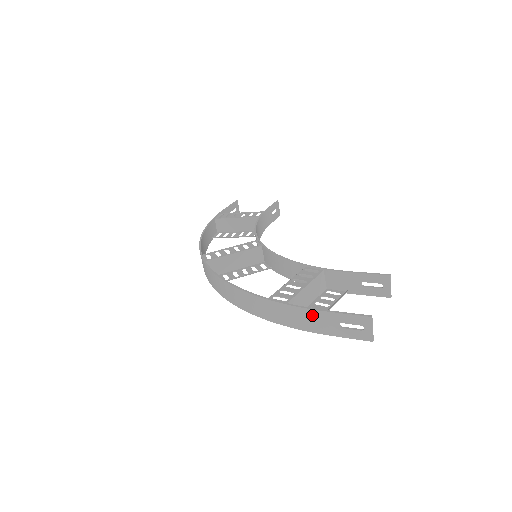
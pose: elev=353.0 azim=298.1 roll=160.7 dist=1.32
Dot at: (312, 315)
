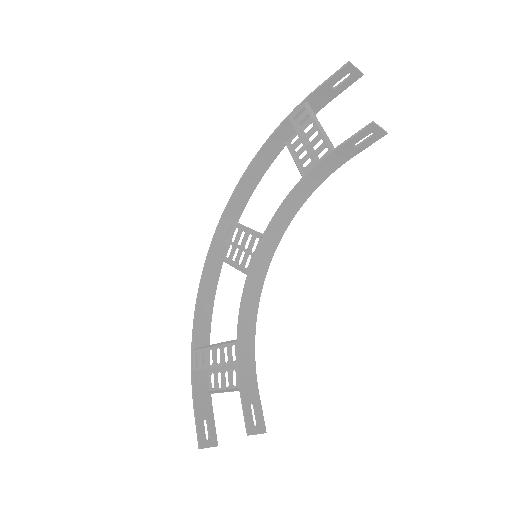
Dot at: (197, 397)
